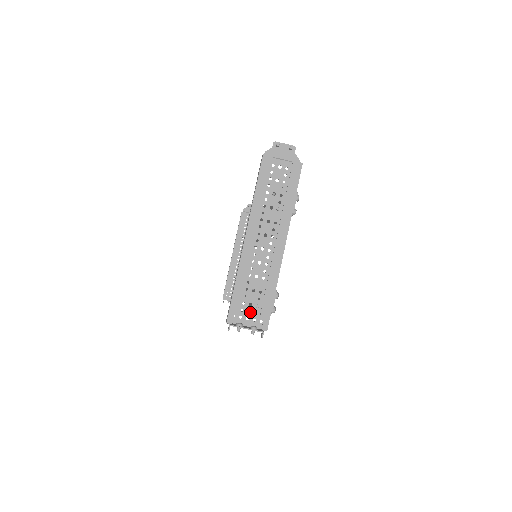
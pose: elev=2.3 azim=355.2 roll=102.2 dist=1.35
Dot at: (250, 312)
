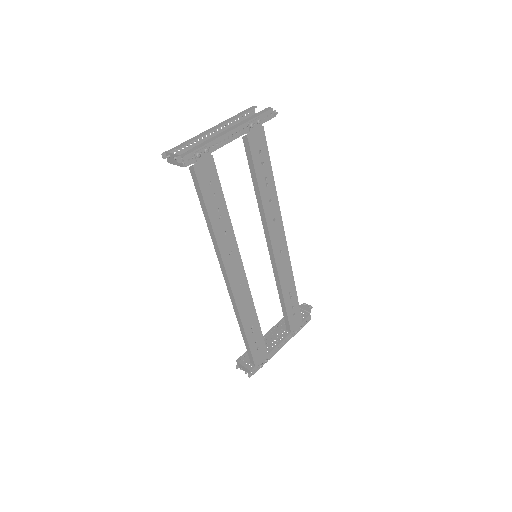
Dot at: occluded
